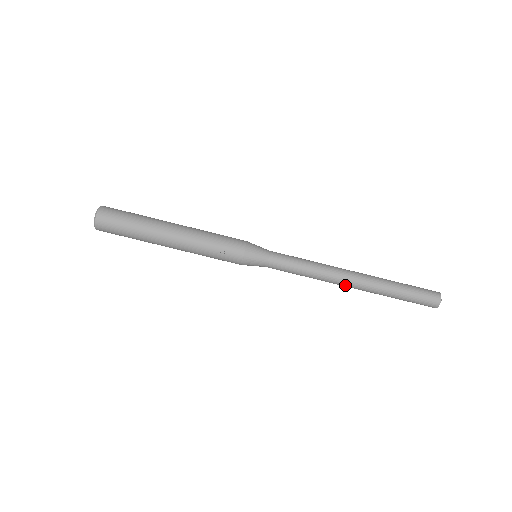
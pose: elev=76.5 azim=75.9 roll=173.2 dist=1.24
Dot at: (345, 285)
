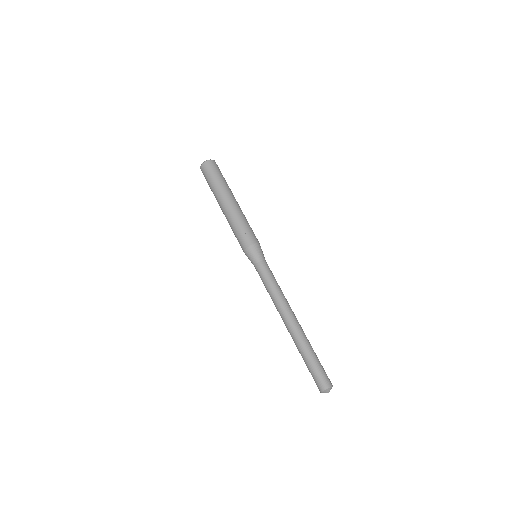
Dot at: (285, 318)
